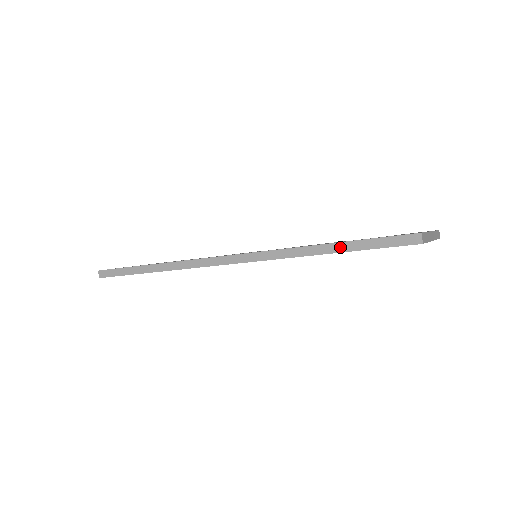
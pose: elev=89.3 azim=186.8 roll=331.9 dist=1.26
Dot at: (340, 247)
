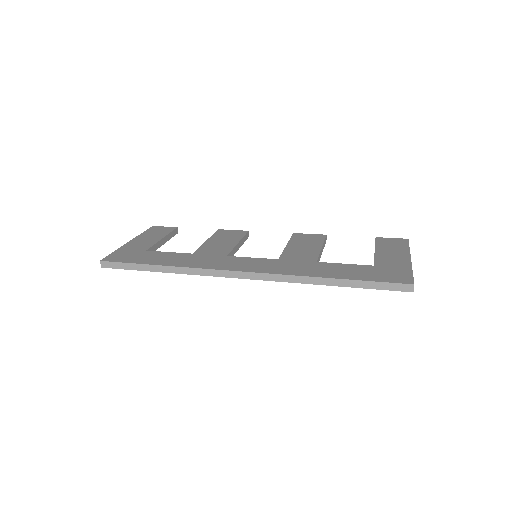
Dot at: (346, 283)
